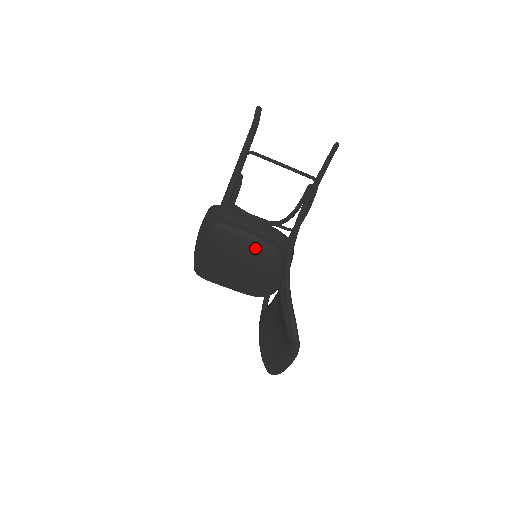
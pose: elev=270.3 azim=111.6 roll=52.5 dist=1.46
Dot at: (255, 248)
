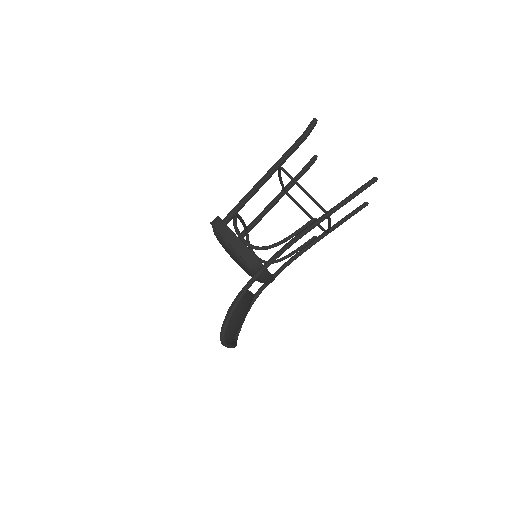
Dot at: (236, 260)
